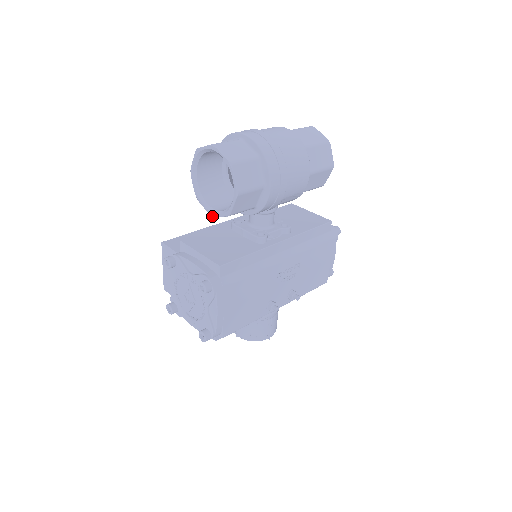
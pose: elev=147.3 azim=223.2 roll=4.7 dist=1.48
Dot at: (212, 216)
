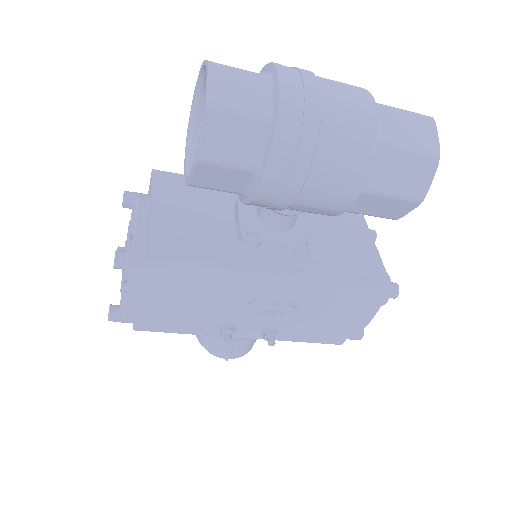
Dot at: (184, 172)
